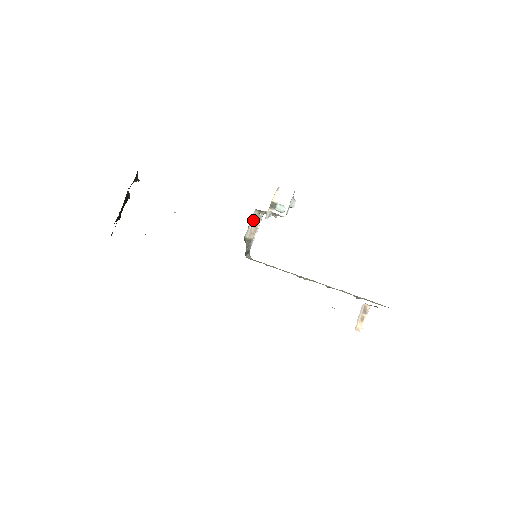
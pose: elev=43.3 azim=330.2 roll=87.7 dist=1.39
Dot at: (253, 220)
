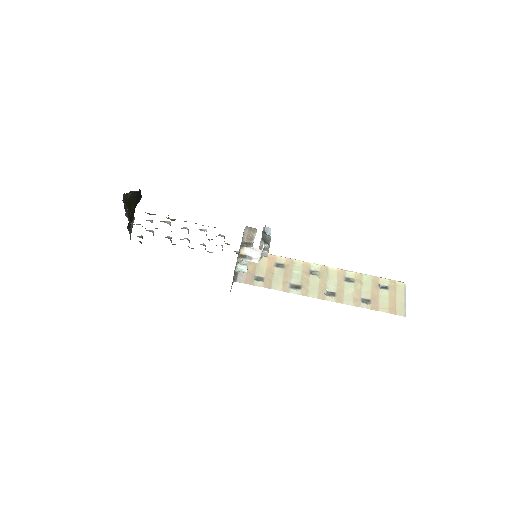
Dot at: (247, 232)
